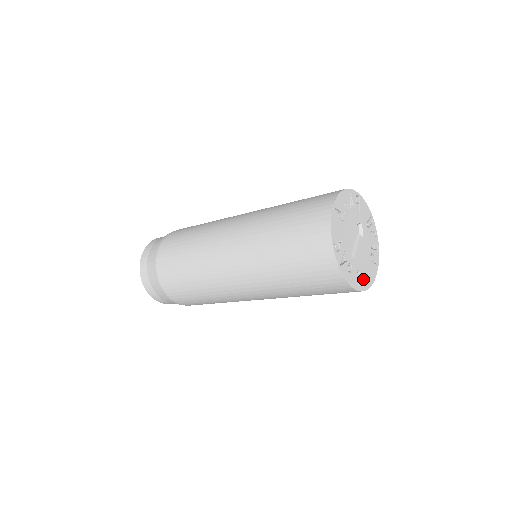
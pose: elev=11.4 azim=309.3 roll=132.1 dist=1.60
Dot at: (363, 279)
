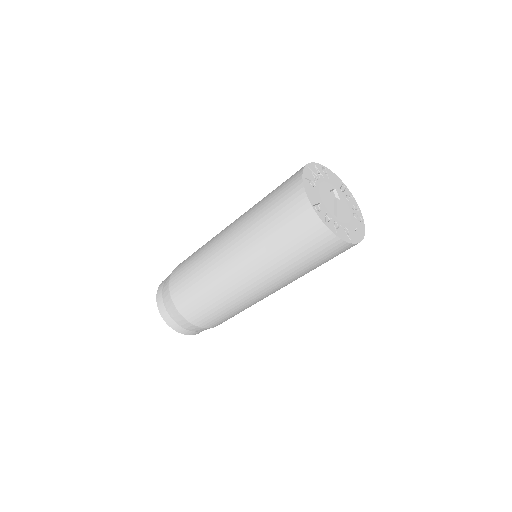
Dot at: (352, 234)
